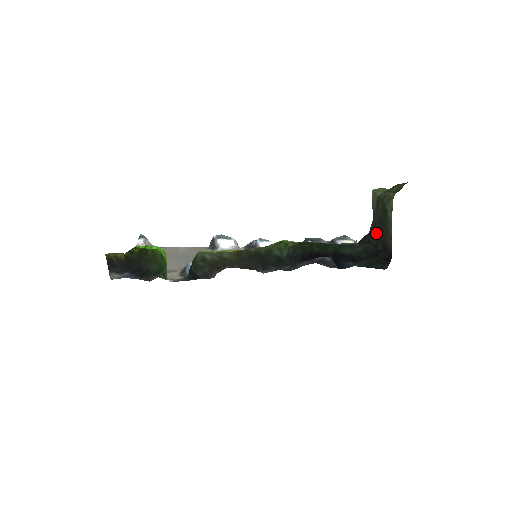
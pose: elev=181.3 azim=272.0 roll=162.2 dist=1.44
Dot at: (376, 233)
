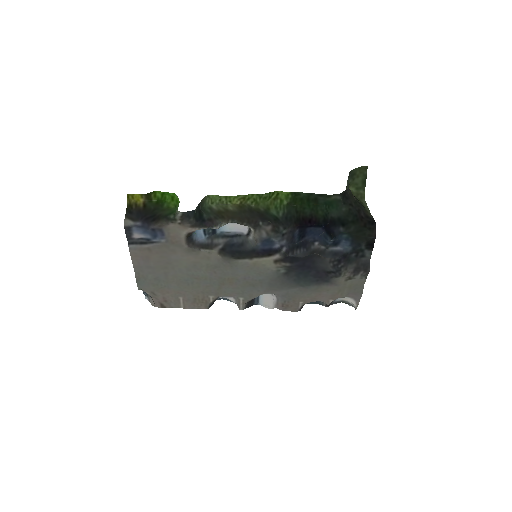
Dot at: (355, 202)
